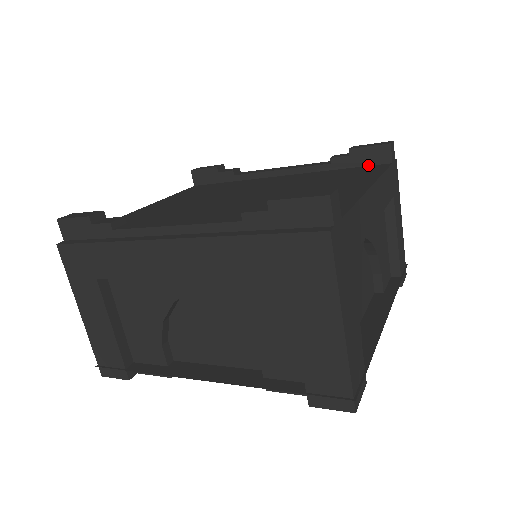
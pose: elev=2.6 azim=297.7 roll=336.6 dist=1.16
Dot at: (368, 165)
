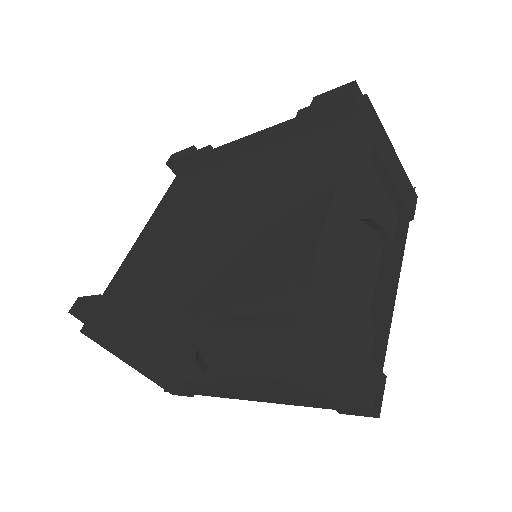
Dot at: (336, 118)
